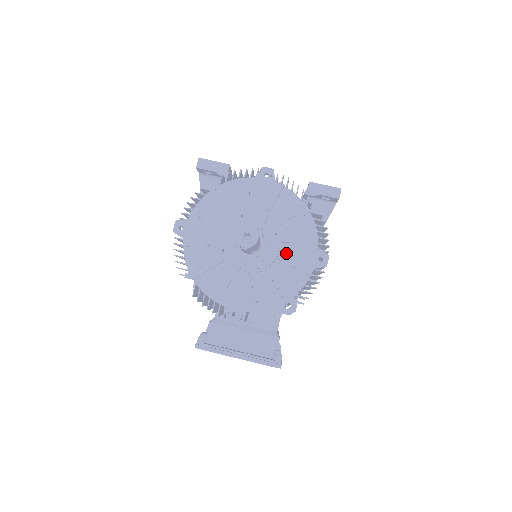
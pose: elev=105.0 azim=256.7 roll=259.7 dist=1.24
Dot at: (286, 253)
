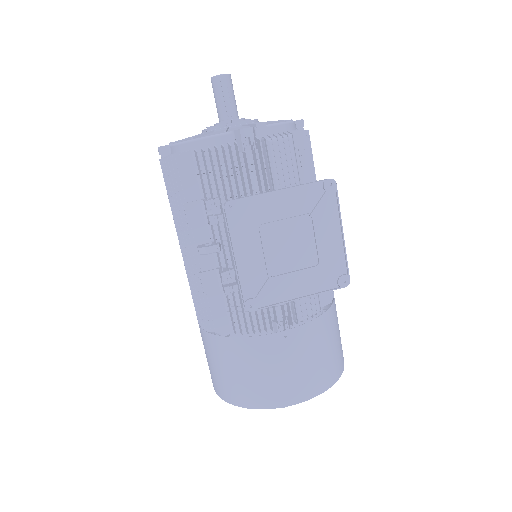
Dot at: occluded
